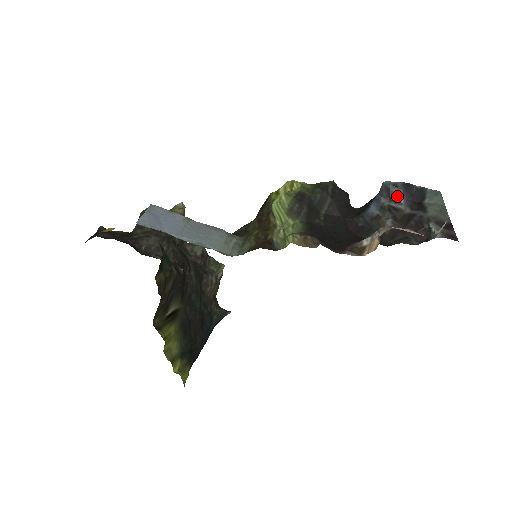
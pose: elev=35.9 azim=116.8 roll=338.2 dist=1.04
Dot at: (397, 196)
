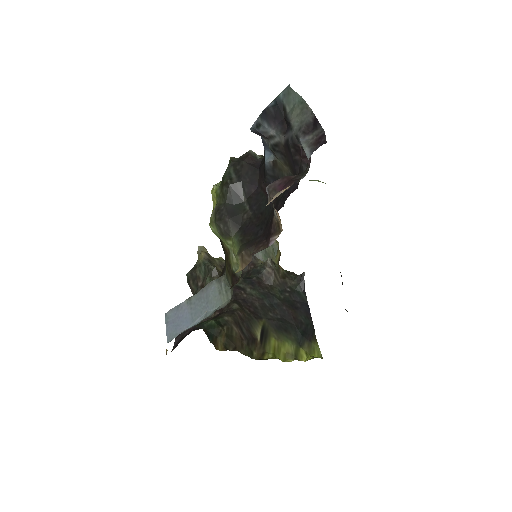
Dot at: (267, 132)
